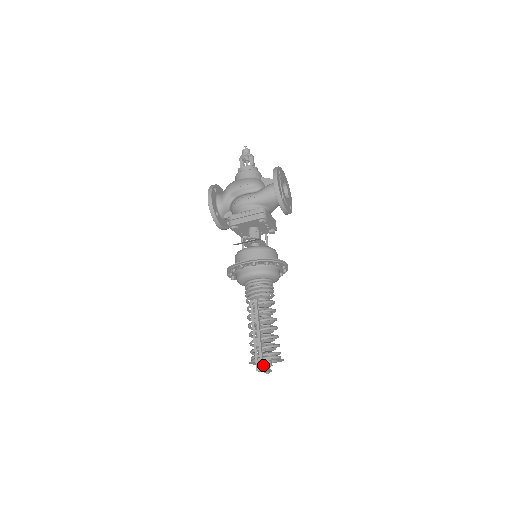
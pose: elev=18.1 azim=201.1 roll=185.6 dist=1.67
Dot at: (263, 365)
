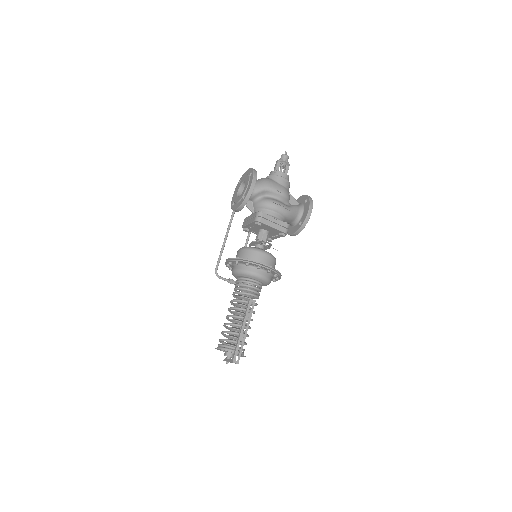
Dot at: (239, 359)
